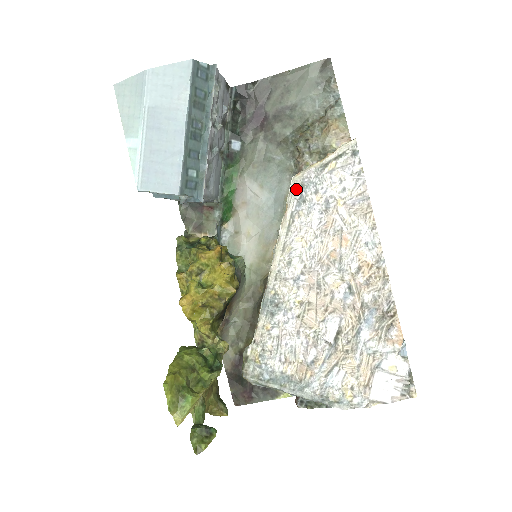
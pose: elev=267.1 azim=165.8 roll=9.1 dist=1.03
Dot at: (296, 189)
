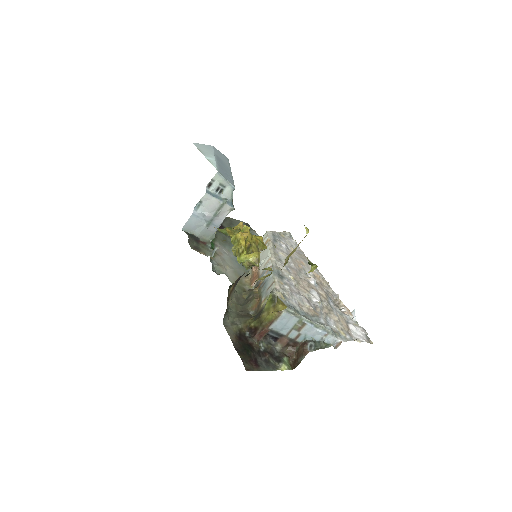
Dot at: (272, 234)
